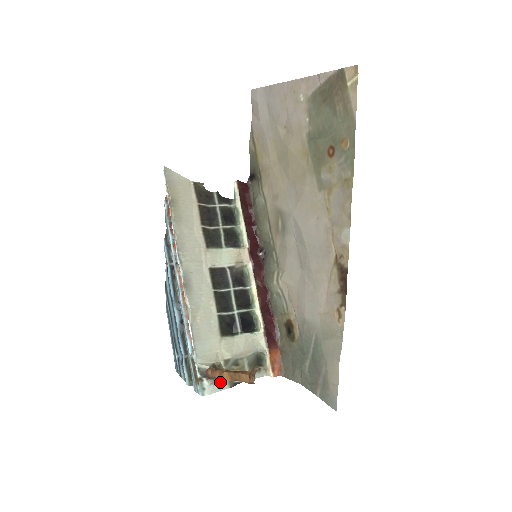
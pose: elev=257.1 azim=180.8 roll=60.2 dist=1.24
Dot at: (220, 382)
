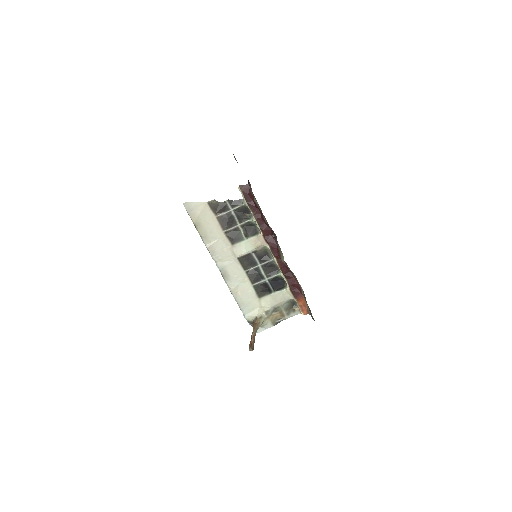
Dot at: (265, 325)
